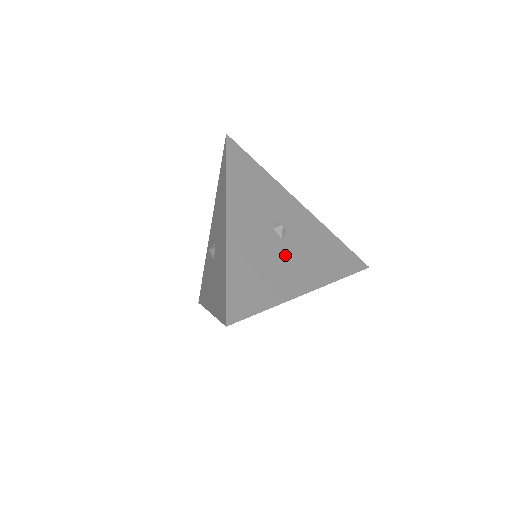
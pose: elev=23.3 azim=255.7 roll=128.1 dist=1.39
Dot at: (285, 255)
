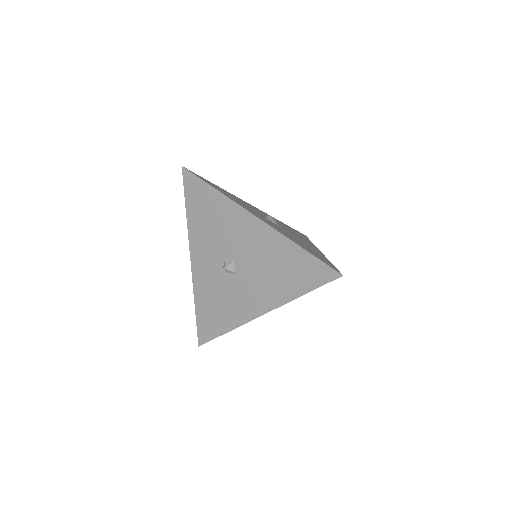
Dot at: (291, 234)
